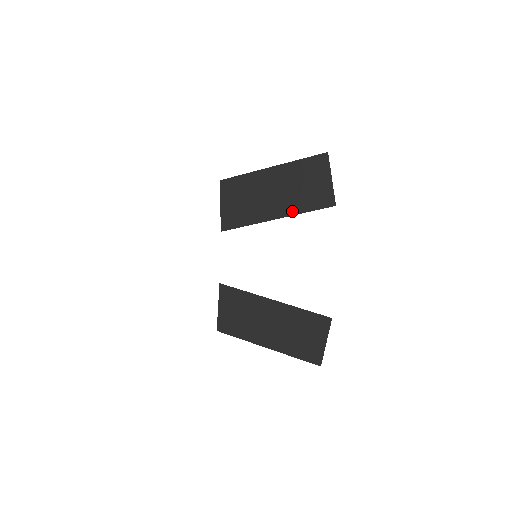
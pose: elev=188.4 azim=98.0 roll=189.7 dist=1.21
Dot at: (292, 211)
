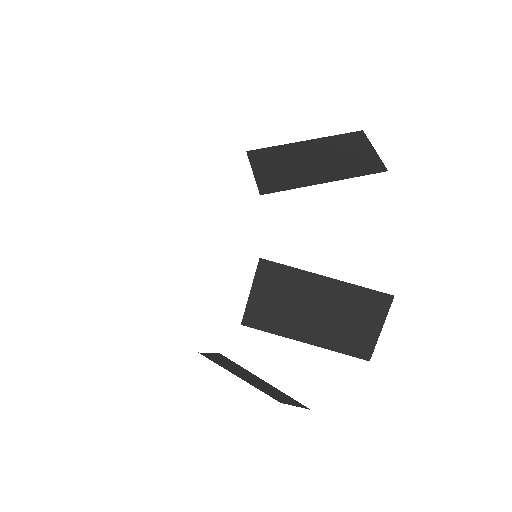
Dot at: (325, 343)
